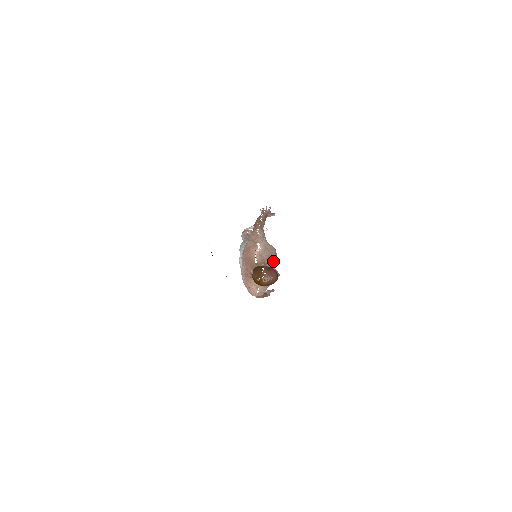
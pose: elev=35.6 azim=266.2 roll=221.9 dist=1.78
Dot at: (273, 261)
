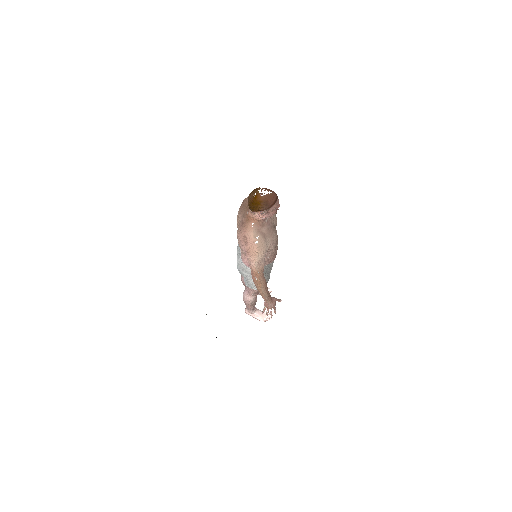
Dot at: (273, 219)
